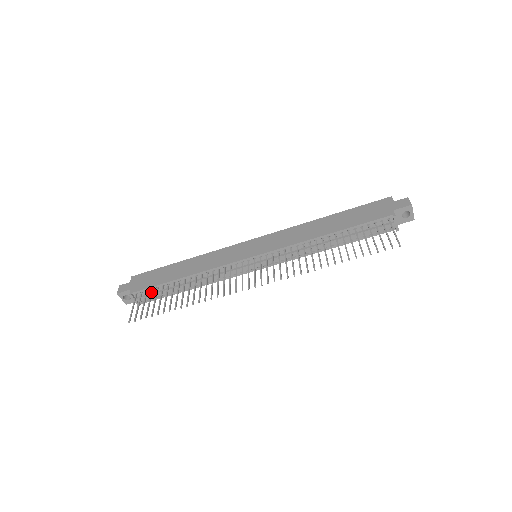
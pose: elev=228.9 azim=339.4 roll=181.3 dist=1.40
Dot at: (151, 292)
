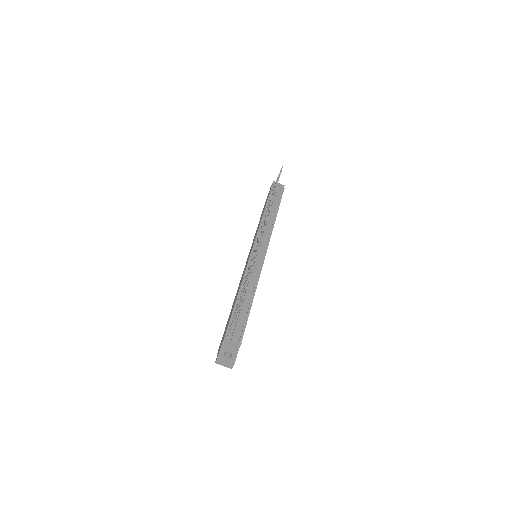
Dot at: (232, 319)
